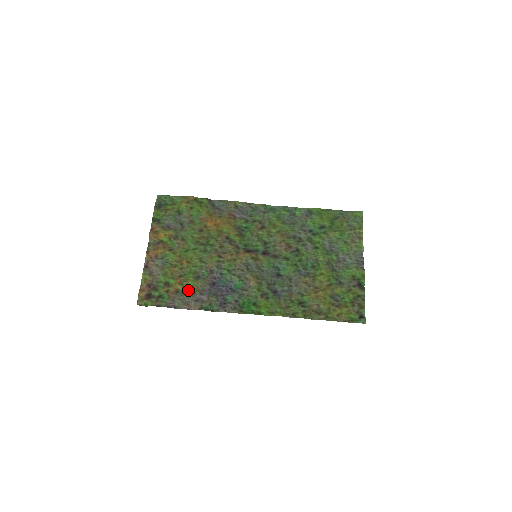
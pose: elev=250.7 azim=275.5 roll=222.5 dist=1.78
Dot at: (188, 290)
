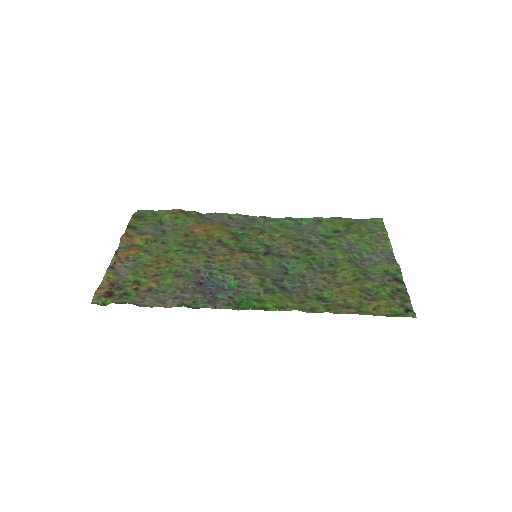
Dot at: (165, 288)
